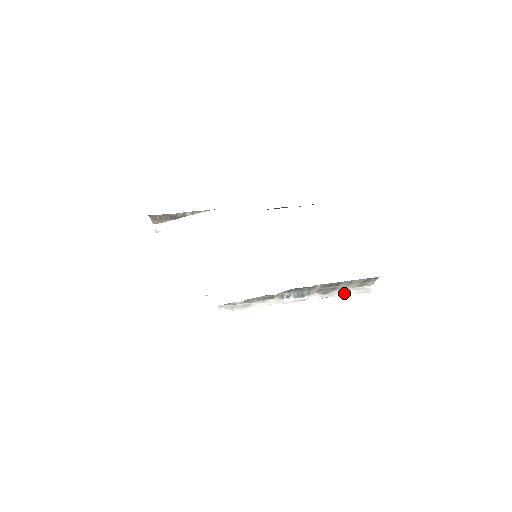
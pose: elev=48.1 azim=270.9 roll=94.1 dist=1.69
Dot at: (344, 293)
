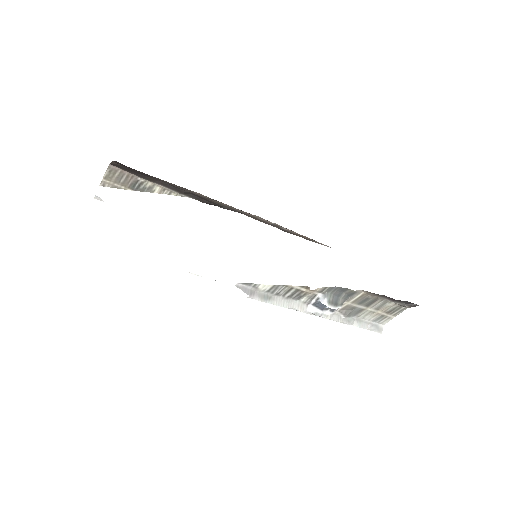
Dot at: (360, 324)
